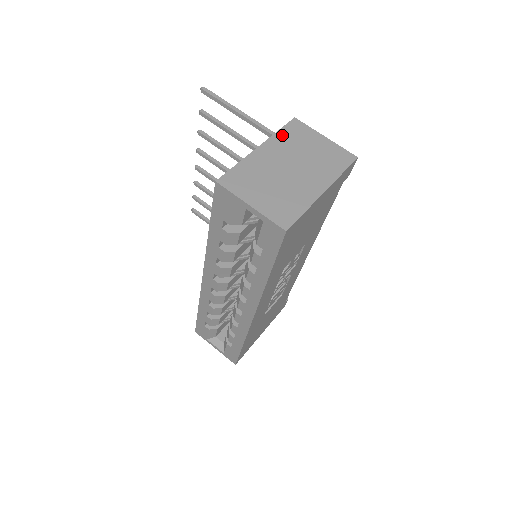
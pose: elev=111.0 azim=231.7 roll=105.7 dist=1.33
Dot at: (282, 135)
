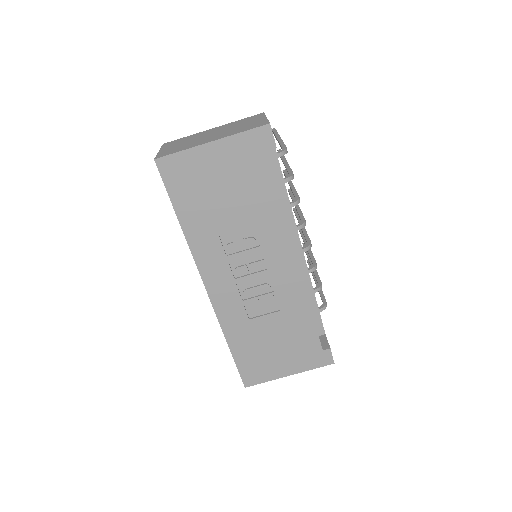
Dot at: (238, 121)
